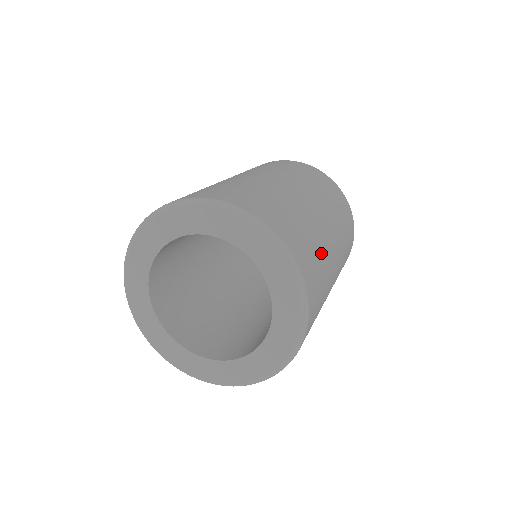
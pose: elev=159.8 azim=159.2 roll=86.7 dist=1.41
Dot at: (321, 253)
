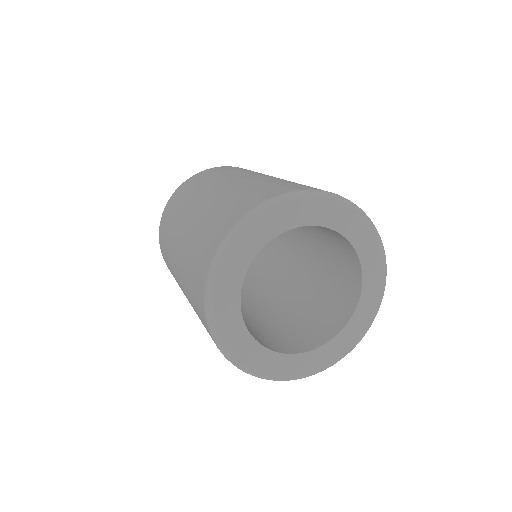
Dot at: occluded
